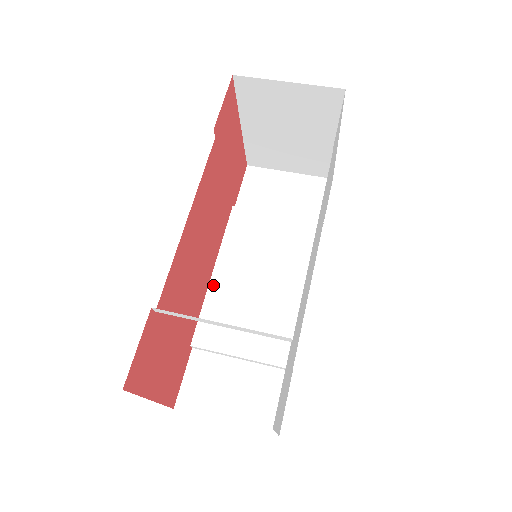
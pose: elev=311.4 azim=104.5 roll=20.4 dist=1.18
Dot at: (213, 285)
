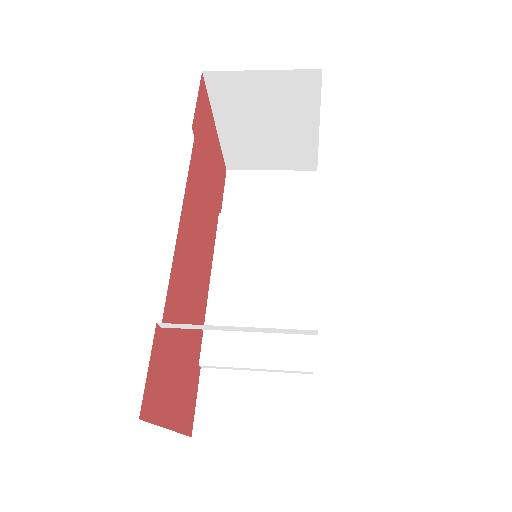
Dot at: (212, 297)
